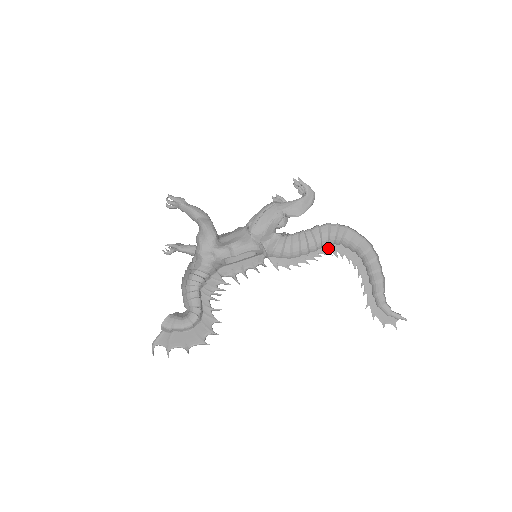
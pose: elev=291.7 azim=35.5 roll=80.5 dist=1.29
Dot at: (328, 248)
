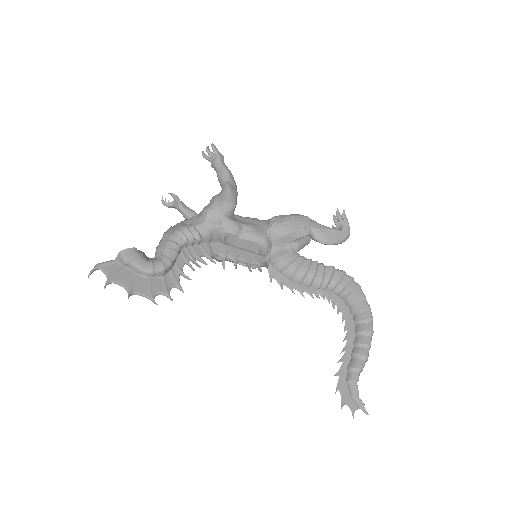
Dot at: (330, 294)
